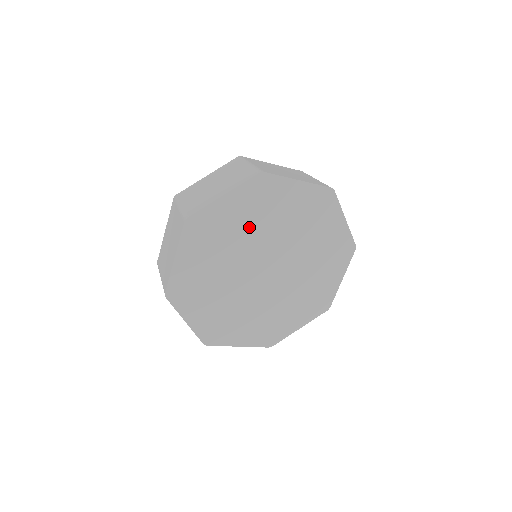
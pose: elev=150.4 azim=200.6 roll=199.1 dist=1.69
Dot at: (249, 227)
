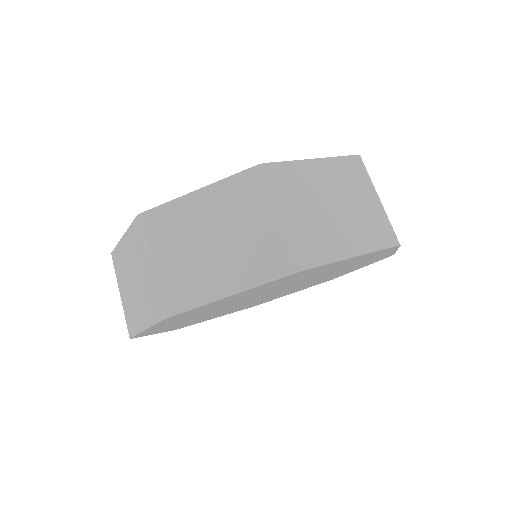
Dot at: (318, 274)
